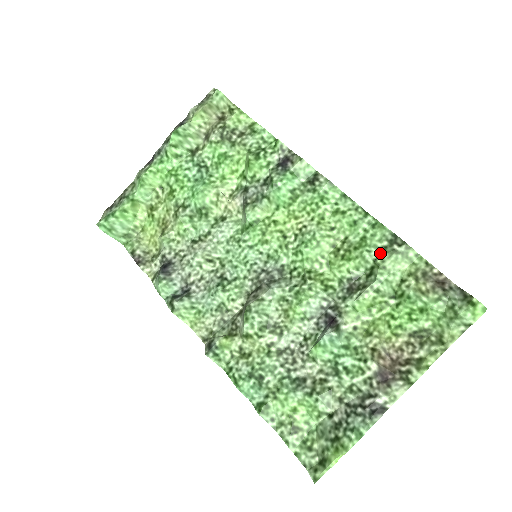
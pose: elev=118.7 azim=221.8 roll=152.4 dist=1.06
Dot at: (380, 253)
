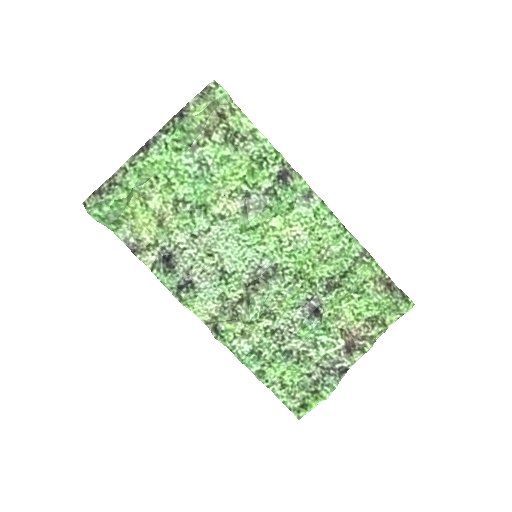
Dot at: (353, 262)
